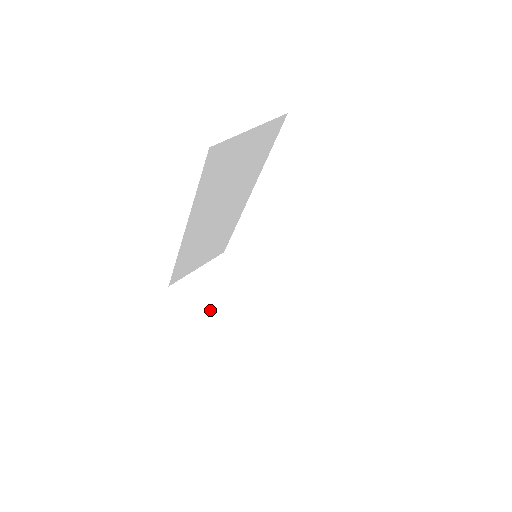
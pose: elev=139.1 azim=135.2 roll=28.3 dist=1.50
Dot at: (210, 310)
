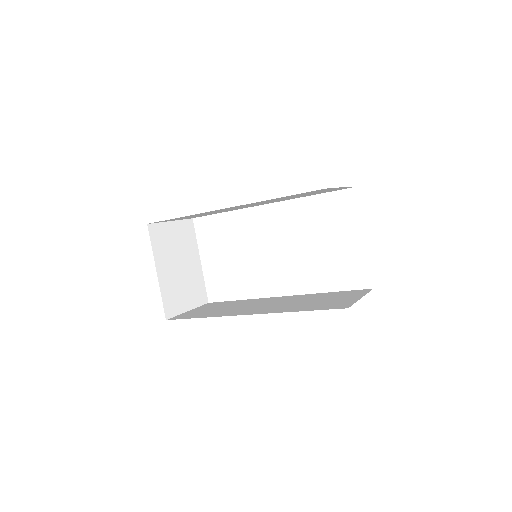
Dot at: (167, 263)
